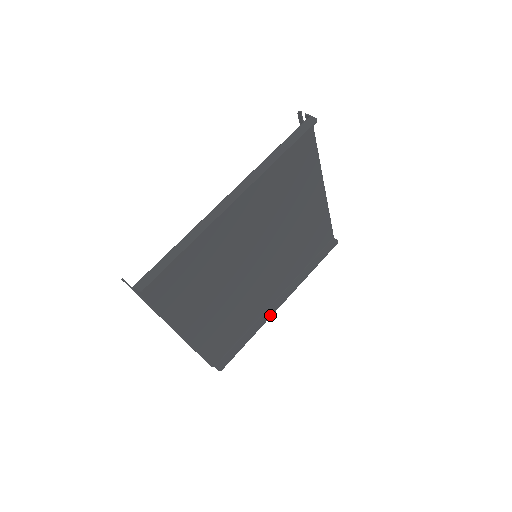
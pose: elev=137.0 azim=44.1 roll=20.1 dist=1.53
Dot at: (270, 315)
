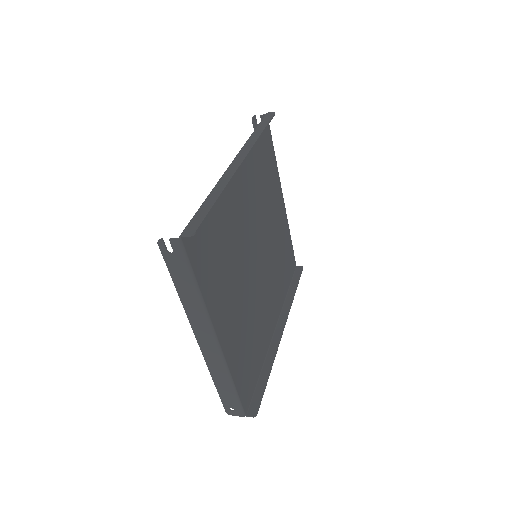
Dot at: (278, 343)
